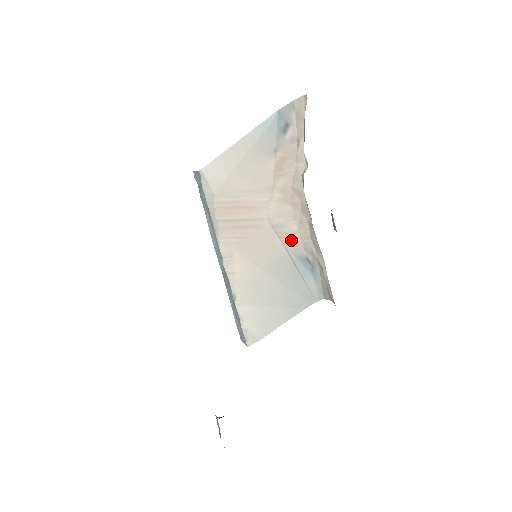
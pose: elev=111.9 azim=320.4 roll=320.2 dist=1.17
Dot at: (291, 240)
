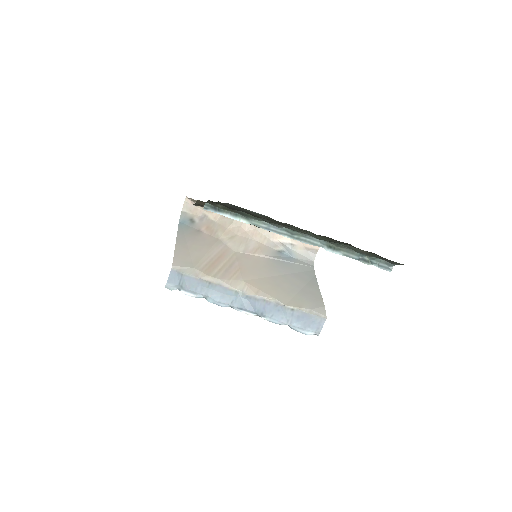
Dot at: (260, 249)
